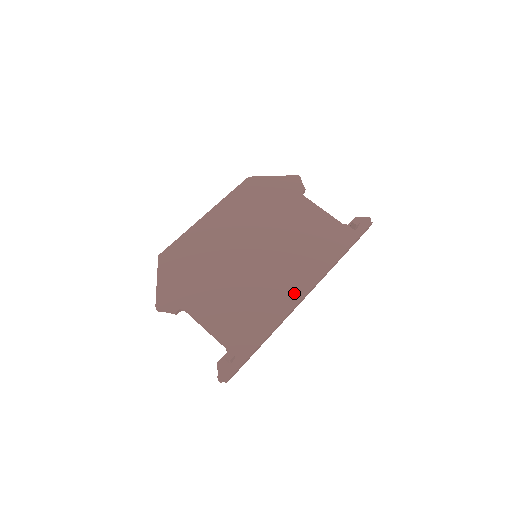
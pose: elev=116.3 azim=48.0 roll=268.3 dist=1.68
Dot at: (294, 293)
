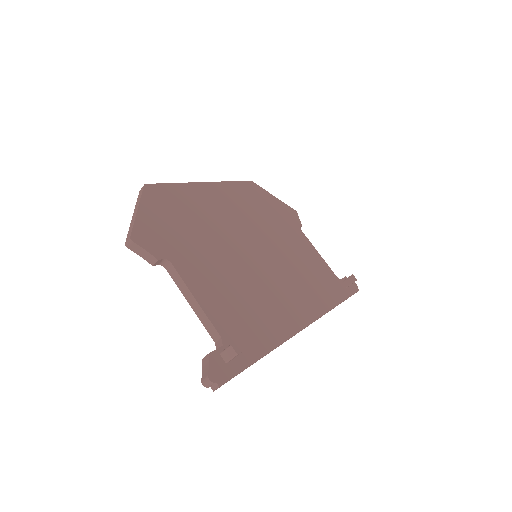
Dot at: (298, 316)
